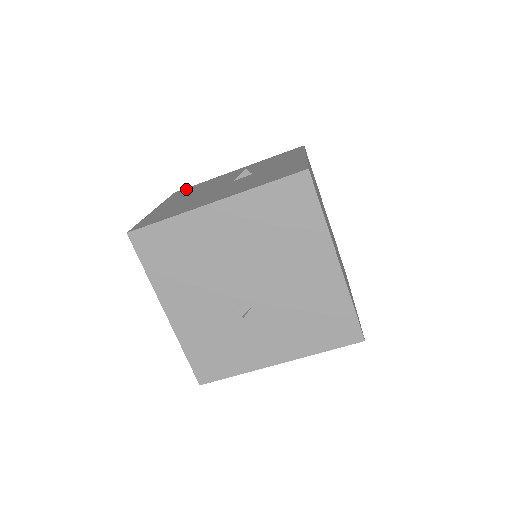
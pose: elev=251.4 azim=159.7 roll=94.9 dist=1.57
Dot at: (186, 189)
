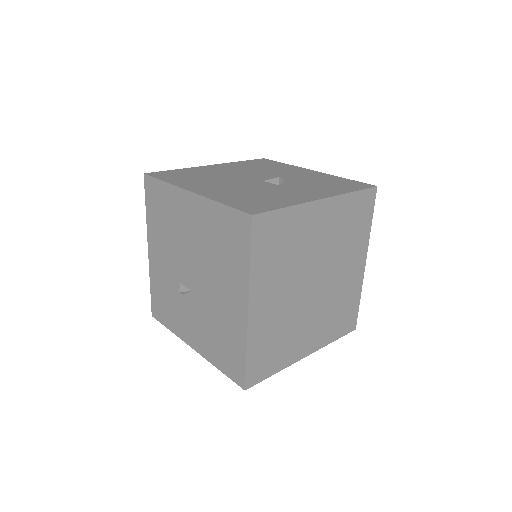
Dot at: (267, 161)
